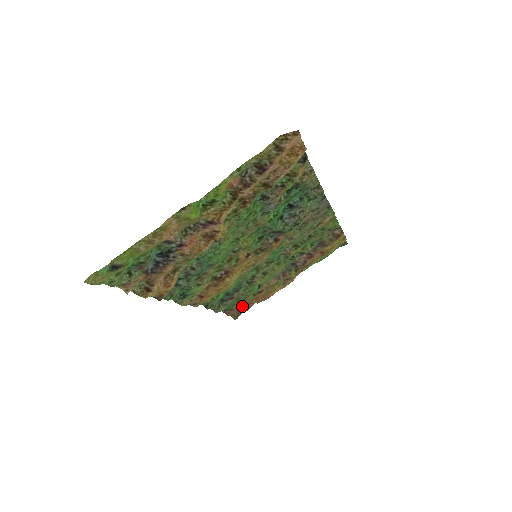
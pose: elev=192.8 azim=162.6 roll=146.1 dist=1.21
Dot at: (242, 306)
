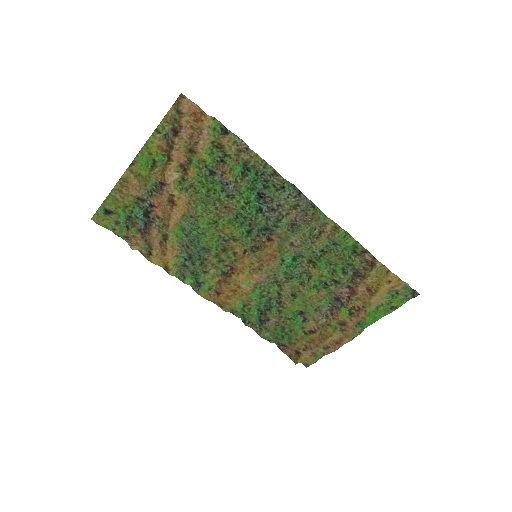
Dot at: (297, 346)
